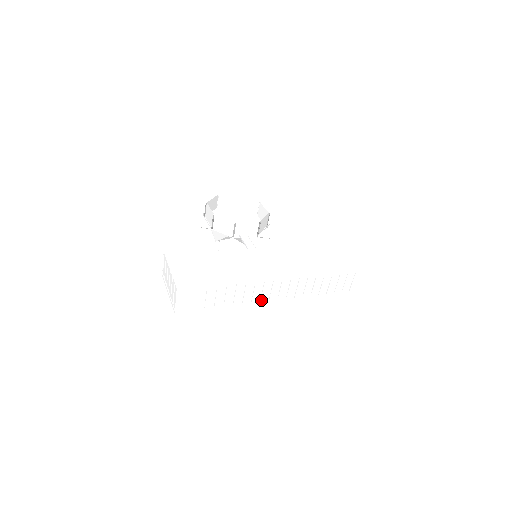
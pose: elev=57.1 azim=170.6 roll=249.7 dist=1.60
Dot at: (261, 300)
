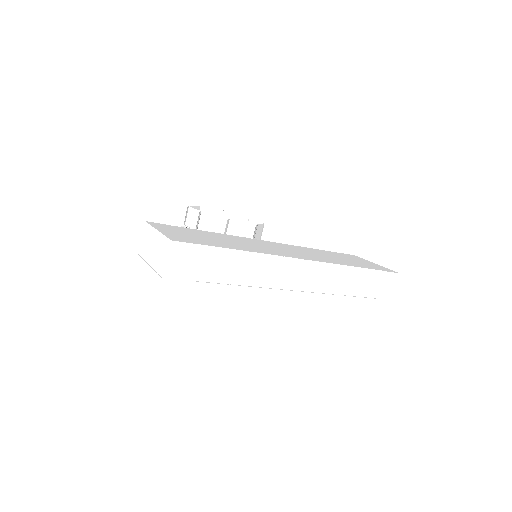
Dot at: (276, 287)
